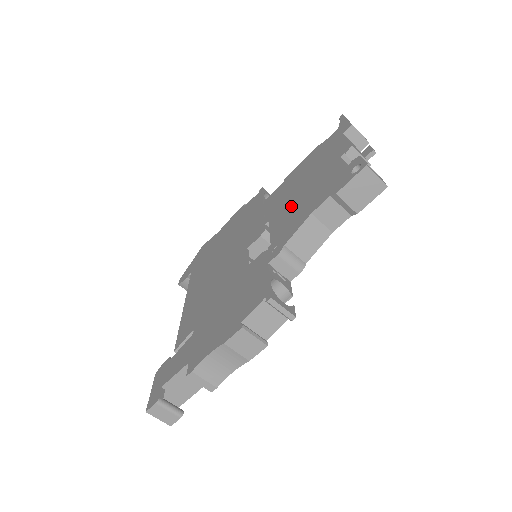
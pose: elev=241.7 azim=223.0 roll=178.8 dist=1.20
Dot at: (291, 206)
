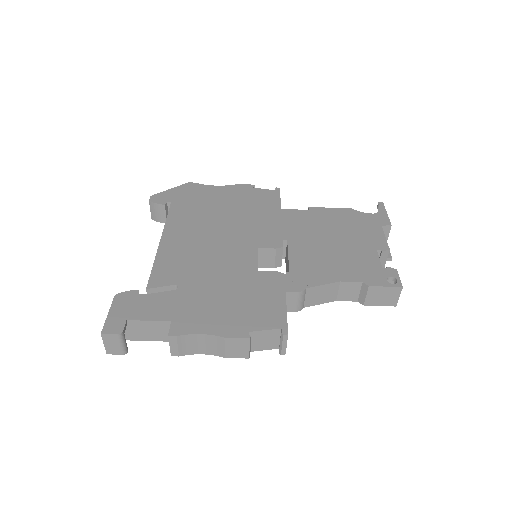
Dot at: (317, 250)
